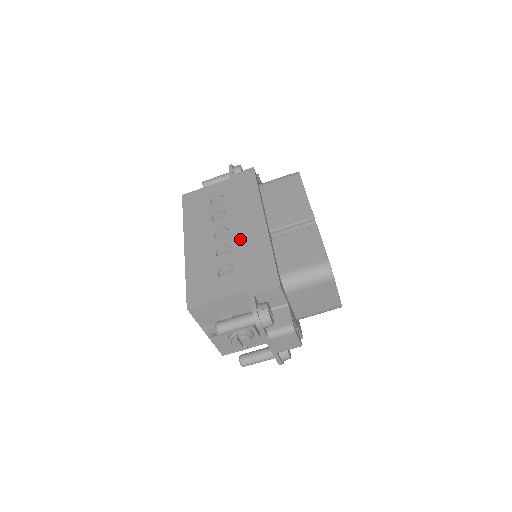
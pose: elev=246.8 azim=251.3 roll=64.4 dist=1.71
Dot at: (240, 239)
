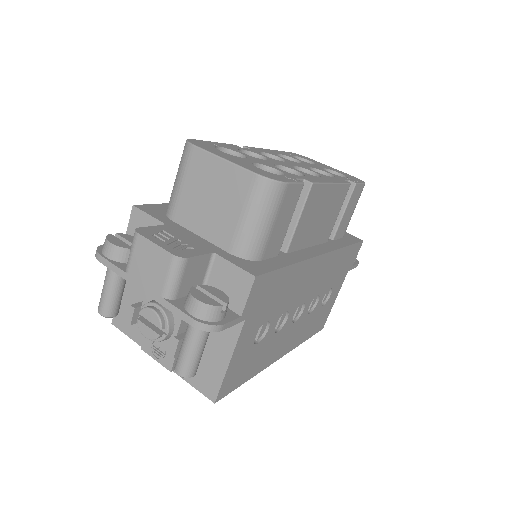
Dot at: occluded
